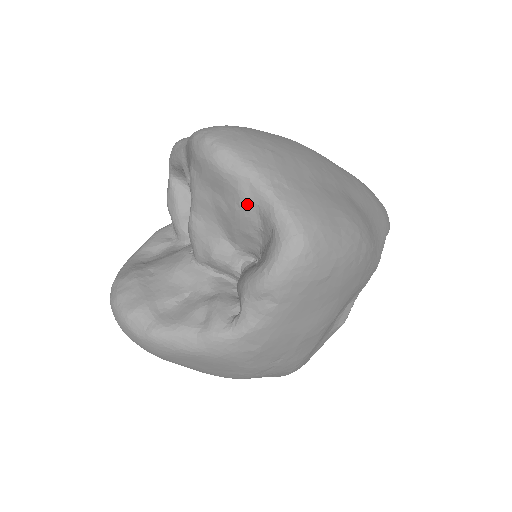
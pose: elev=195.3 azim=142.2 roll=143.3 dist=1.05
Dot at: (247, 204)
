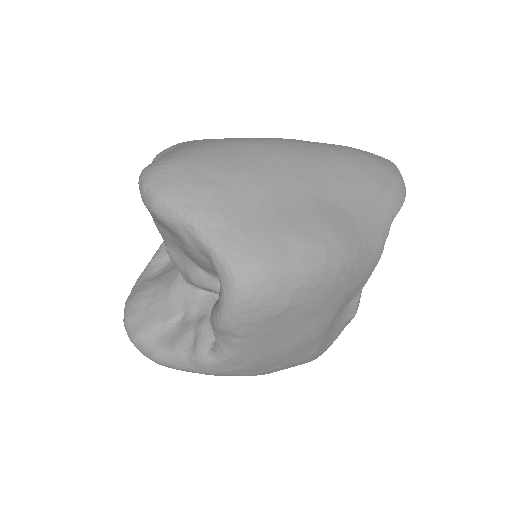
Dot at: (192, 248)
